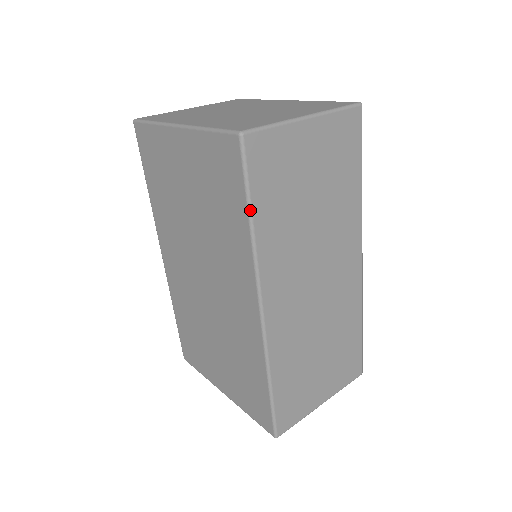
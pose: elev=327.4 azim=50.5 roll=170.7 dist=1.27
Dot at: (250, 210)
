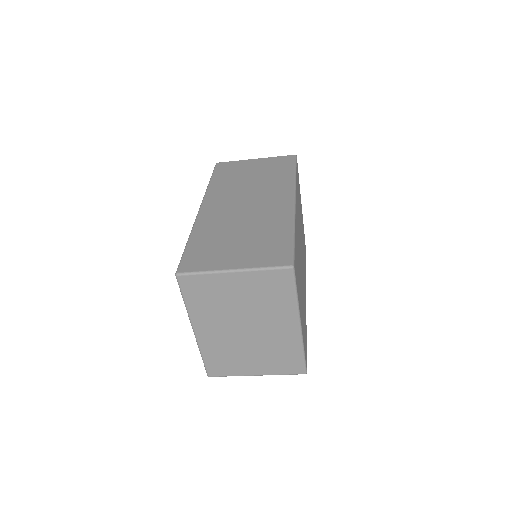
Dot at: (211, 178)
